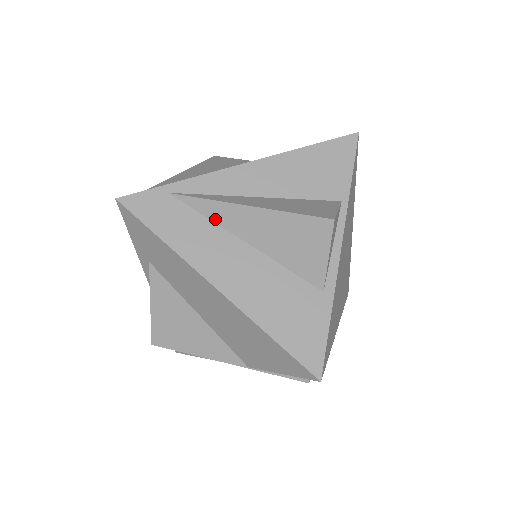
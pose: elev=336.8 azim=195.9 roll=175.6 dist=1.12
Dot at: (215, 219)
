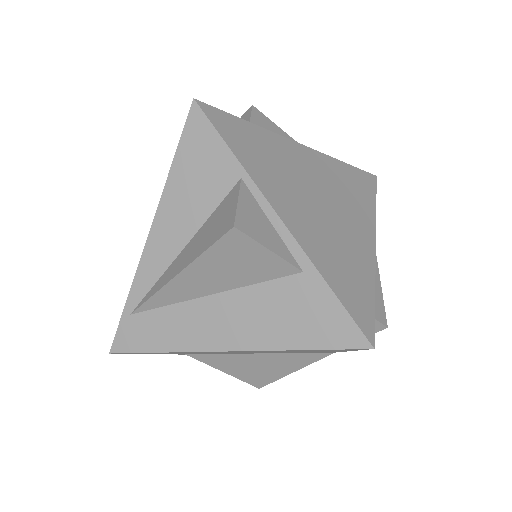
Dot at: (174, 301)
